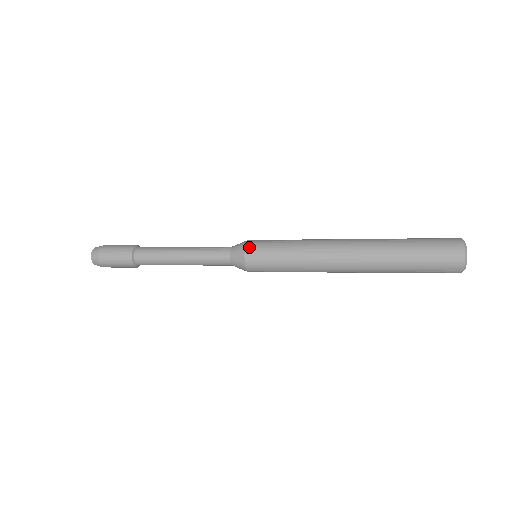
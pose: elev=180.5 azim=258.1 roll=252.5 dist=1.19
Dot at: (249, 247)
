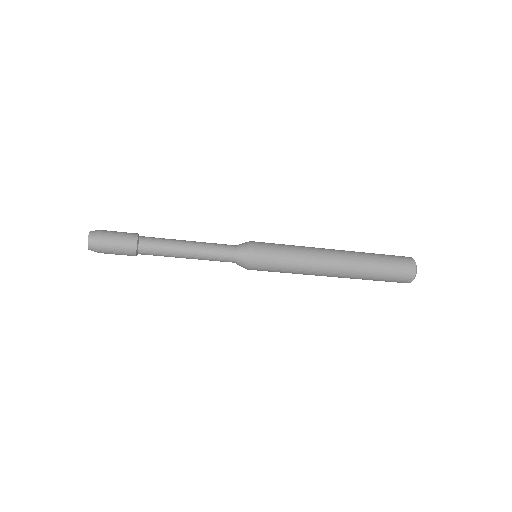
Dot at: (256, 245)
